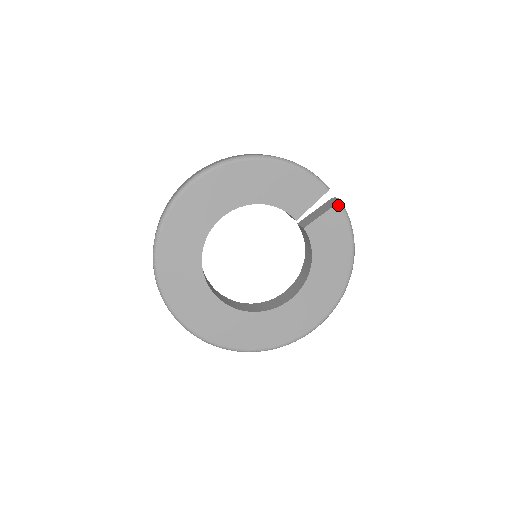
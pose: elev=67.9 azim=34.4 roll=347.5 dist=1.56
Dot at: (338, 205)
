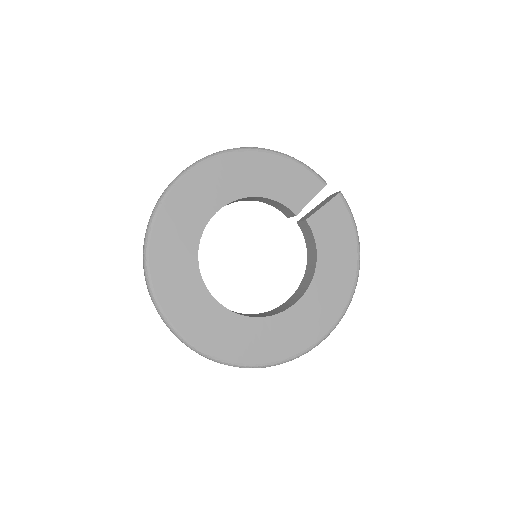
Dot at: (338, 196)
